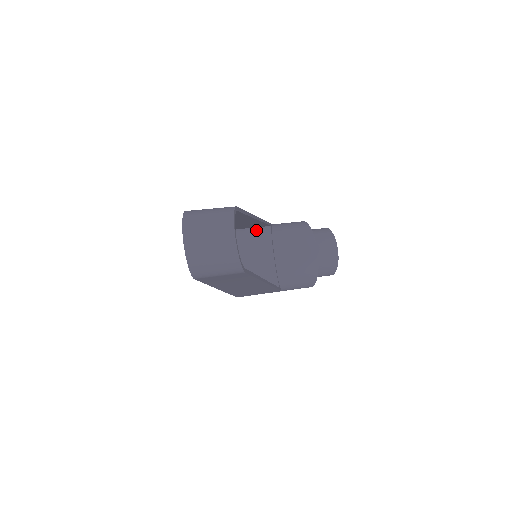
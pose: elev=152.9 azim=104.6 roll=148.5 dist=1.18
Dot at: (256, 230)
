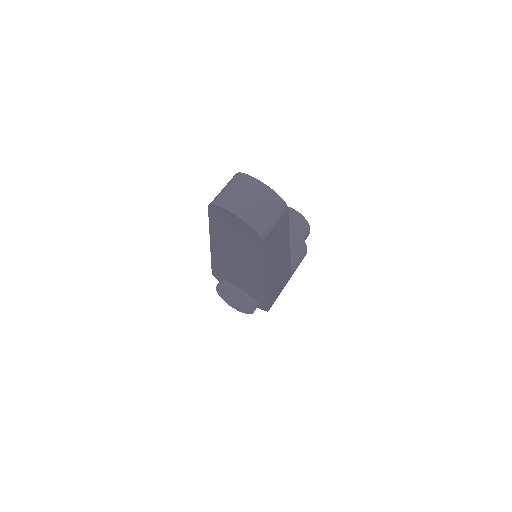
Dot at: occluded
